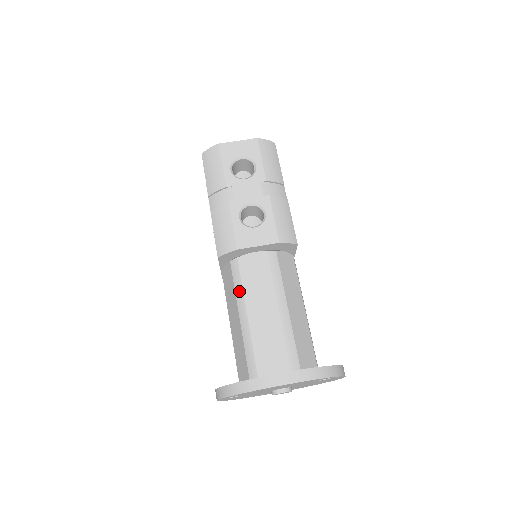
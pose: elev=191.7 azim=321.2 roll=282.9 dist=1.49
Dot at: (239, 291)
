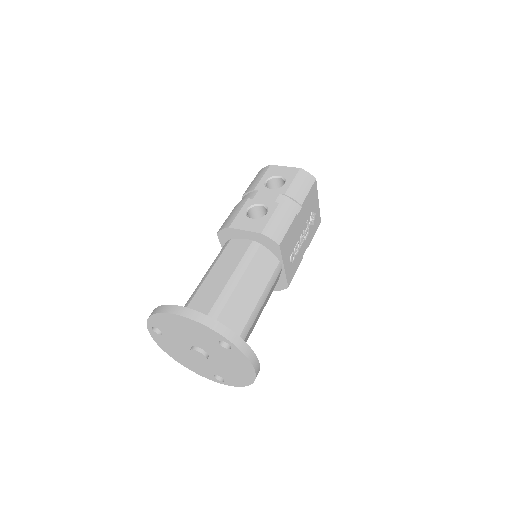
Dot at: (215, 261)
